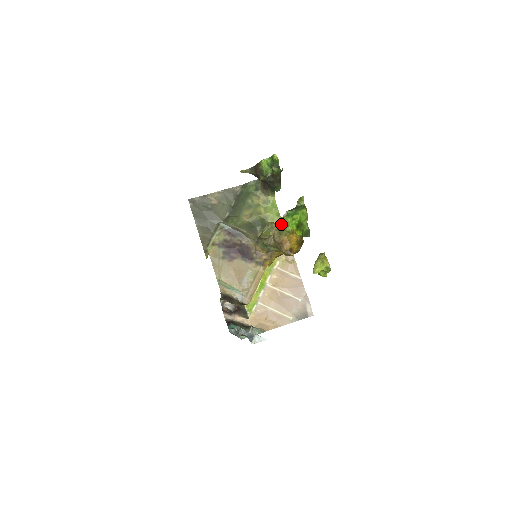
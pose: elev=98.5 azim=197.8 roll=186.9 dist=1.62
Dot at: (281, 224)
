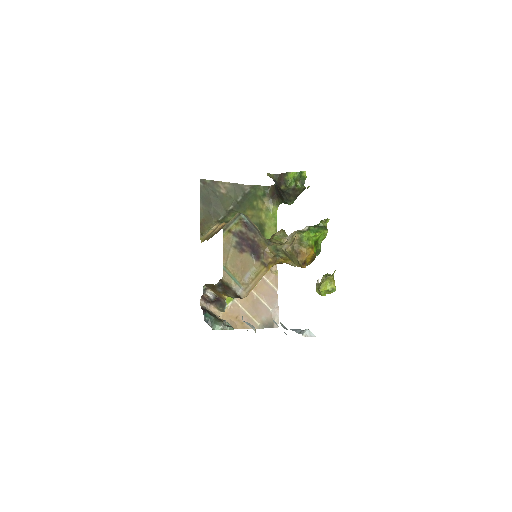
Dot at: (305, 236)
